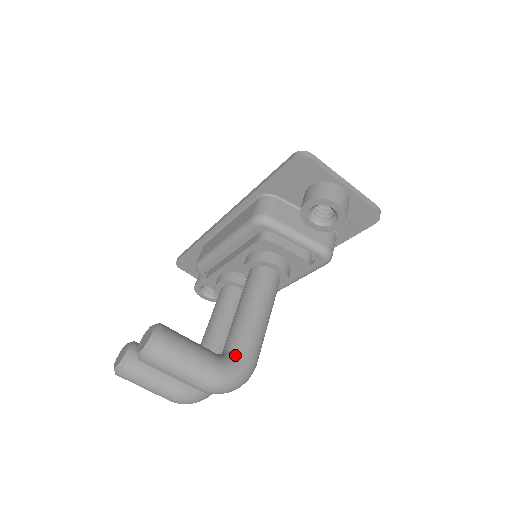
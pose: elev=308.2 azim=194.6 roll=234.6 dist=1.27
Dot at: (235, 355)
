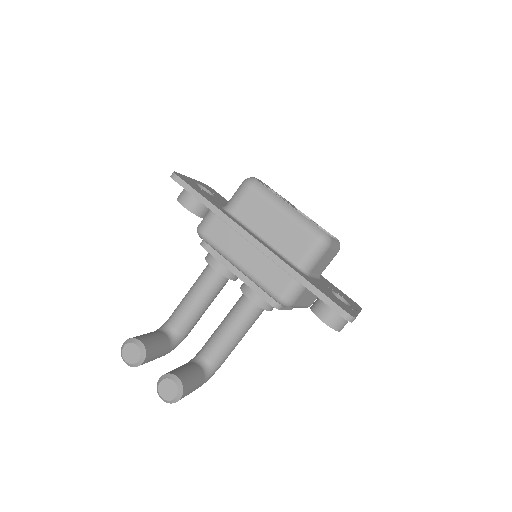
Dot at: (213, 369)
